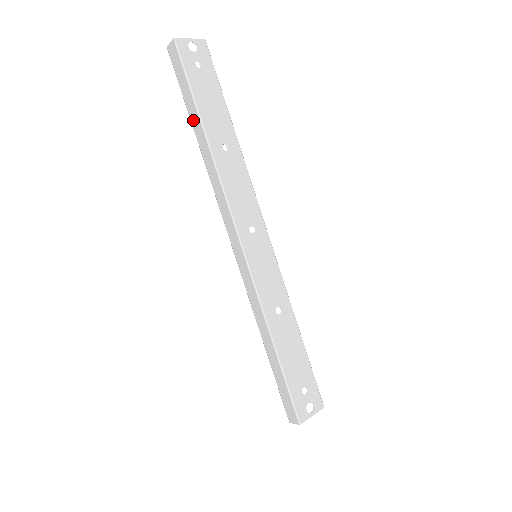
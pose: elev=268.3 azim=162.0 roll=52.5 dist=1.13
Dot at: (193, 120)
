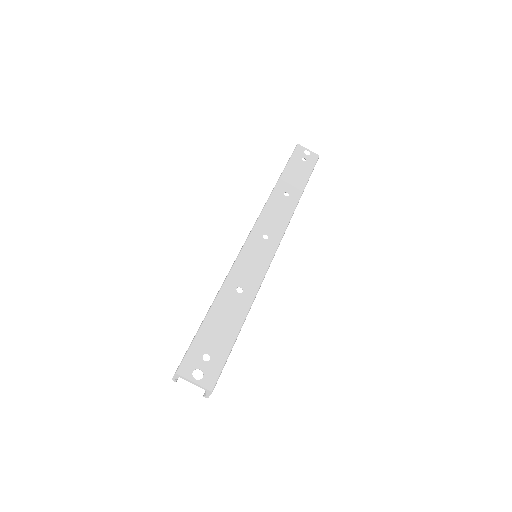
Dot at: occluded
